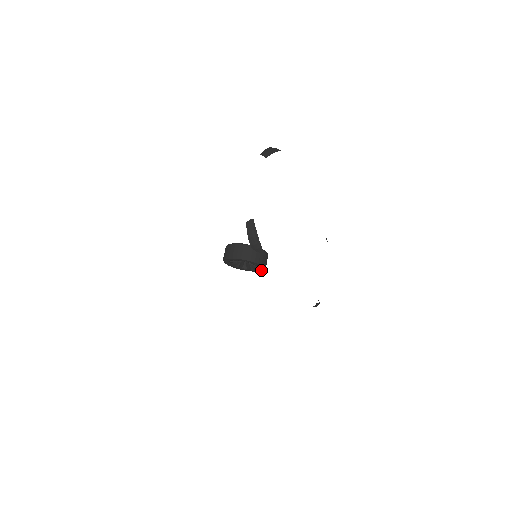
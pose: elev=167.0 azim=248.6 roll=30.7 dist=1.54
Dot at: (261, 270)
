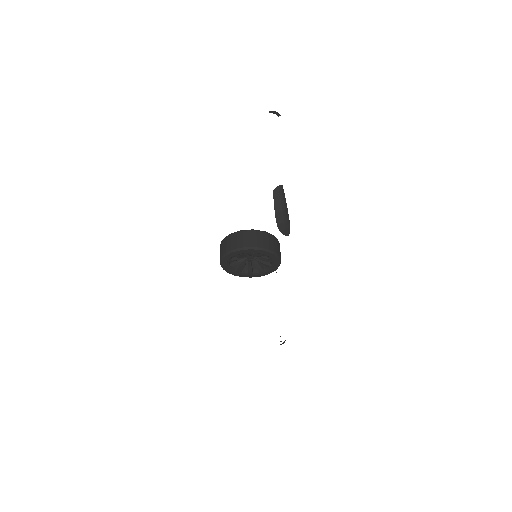
Dot at: (269, 272)
